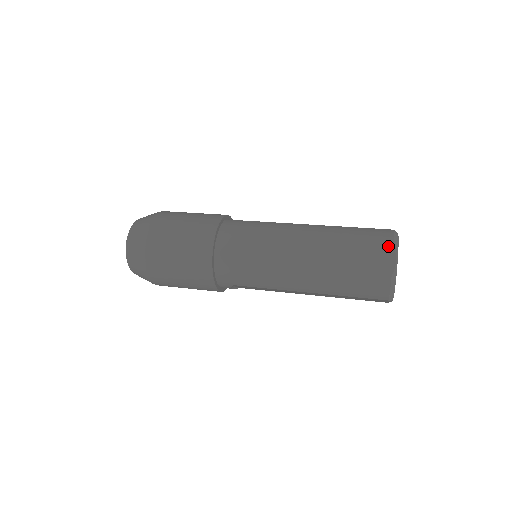
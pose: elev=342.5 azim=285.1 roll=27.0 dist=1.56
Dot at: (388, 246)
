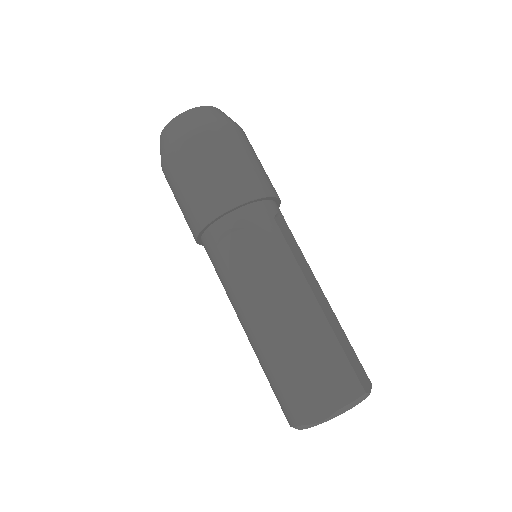
Dot at: occluded
